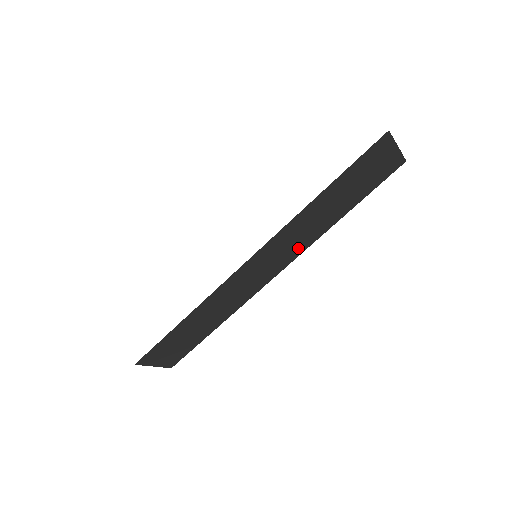
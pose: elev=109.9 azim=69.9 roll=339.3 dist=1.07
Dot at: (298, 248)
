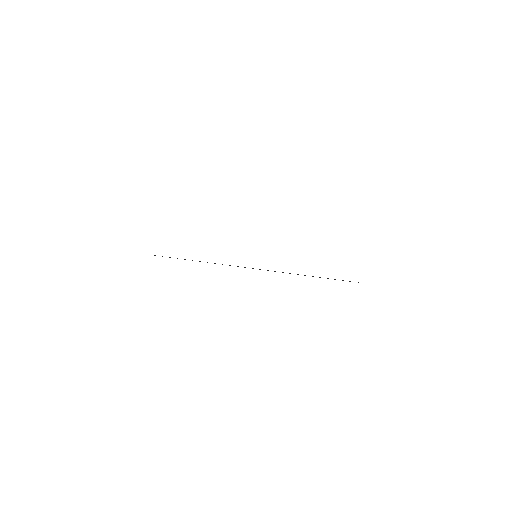
Dot at: occluded
